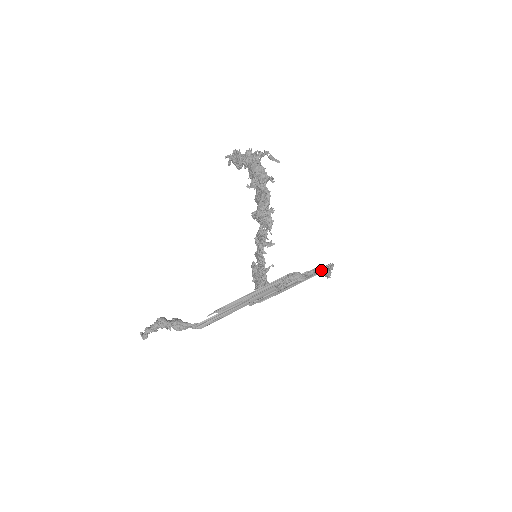
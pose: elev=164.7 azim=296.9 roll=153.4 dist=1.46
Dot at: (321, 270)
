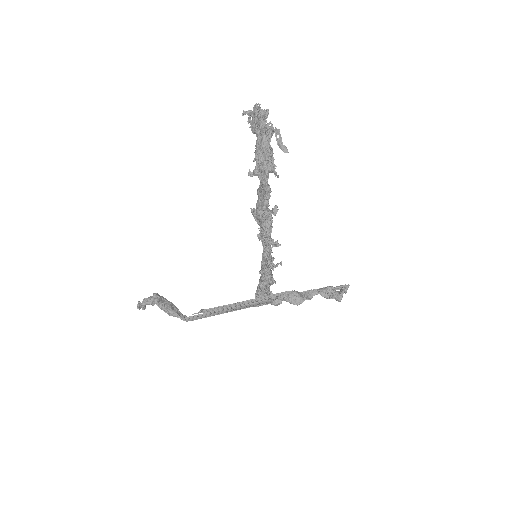
Dot at: (328, 293)
